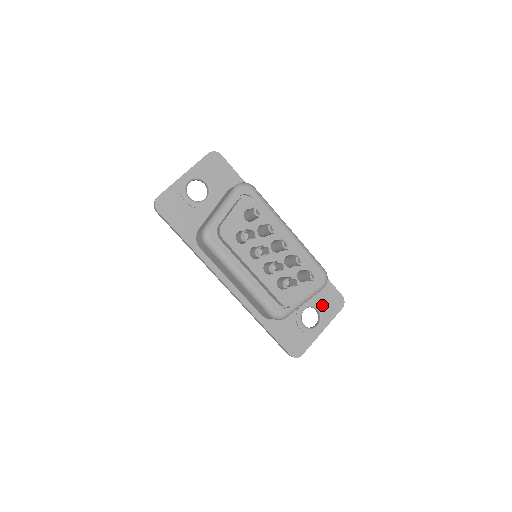
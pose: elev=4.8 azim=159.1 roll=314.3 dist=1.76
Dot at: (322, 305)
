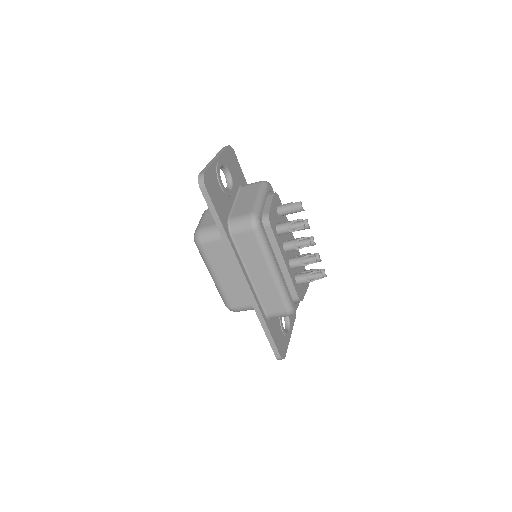
Dot at: occluded
